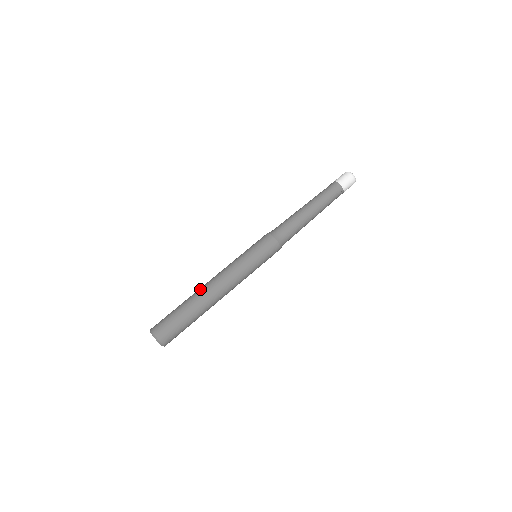
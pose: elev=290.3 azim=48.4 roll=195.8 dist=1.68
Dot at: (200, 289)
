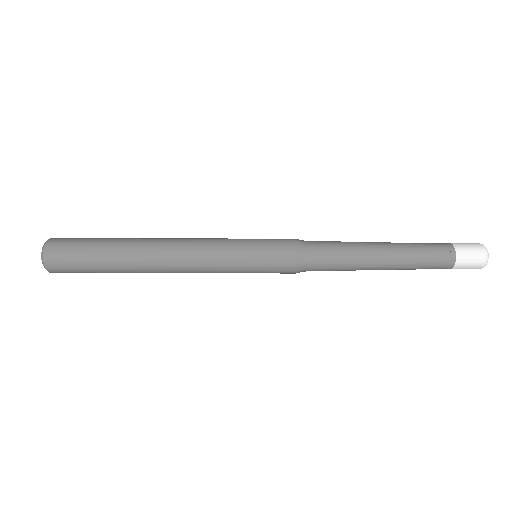
Dot at: (145, 251)
